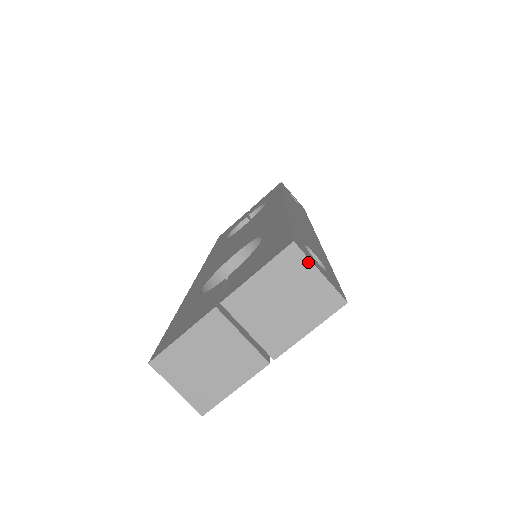
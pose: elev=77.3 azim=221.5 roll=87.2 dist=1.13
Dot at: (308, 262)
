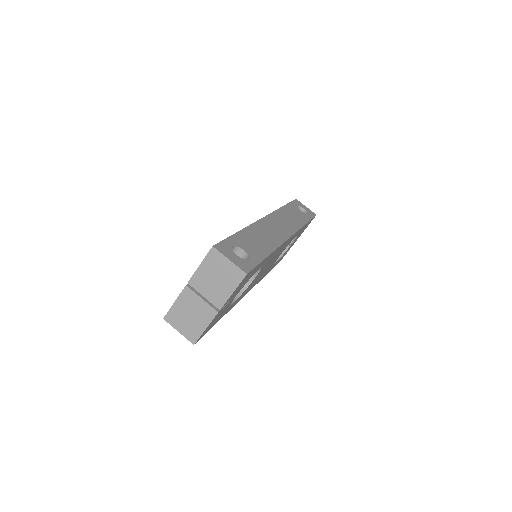
Dot at: (222, 256)
